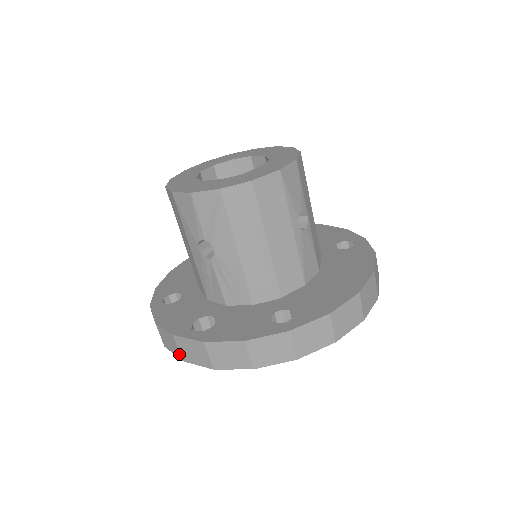
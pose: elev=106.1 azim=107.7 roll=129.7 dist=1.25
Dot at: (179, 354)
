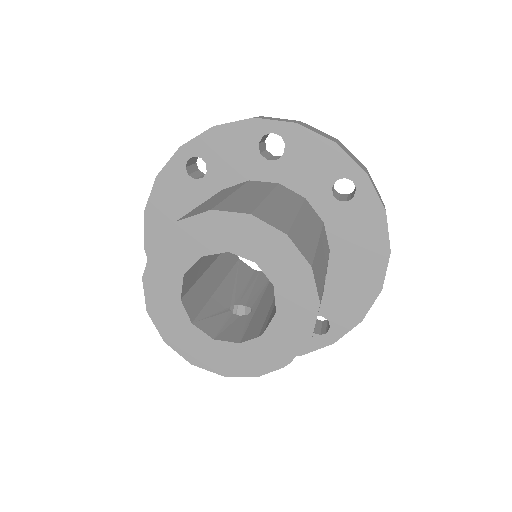
Dot at: occluded
